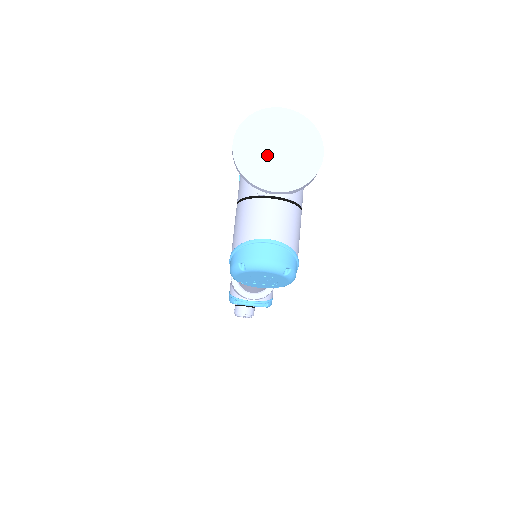
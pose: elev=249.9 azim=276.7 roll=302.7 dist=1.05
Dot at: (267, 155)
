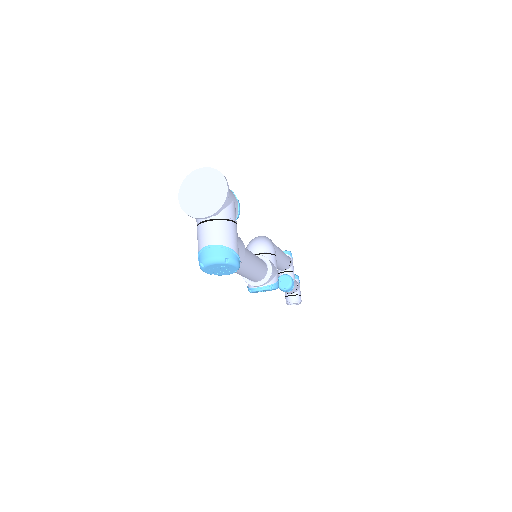
Dot at: (197, 198)
